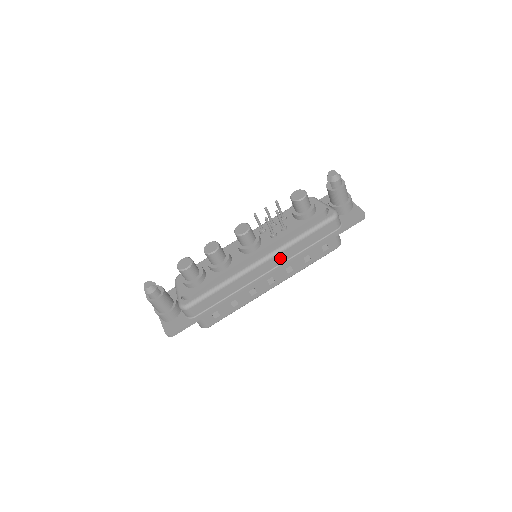
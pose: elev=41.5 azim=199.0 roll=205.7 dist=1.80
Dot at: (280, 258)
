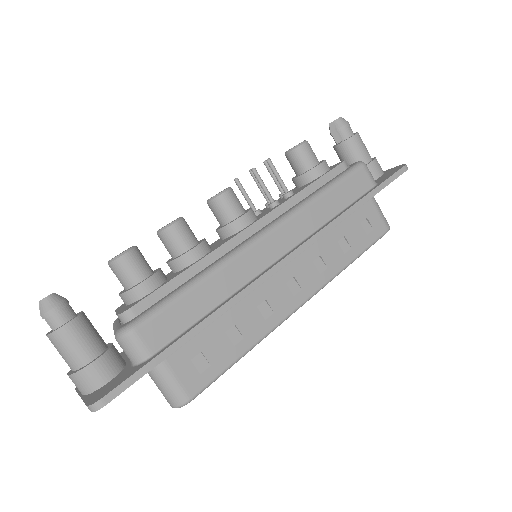
Dot at: (296, 229)
